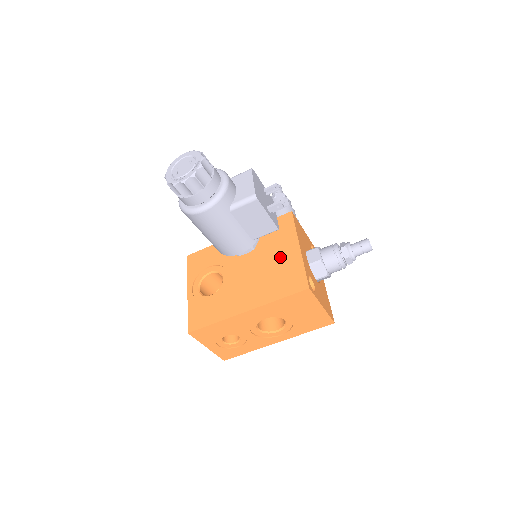
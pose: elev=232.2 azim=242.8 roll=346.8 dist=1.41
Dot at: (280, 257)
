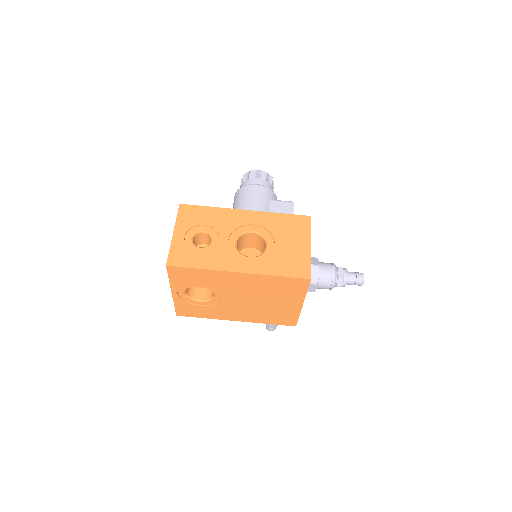
Dot at: occluded
